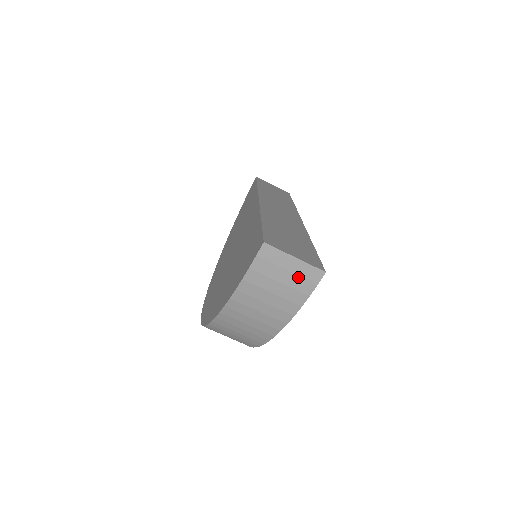
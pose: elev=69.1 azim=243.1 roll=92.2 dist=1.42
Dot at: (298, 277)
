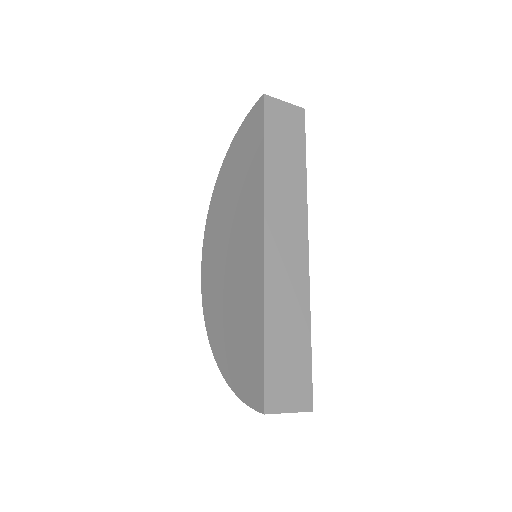
Dot at: occluded
